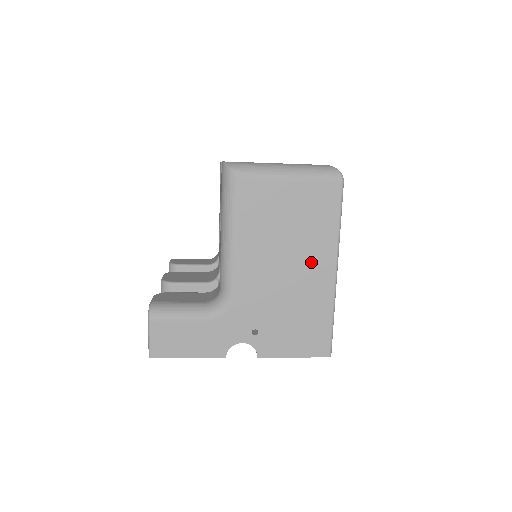
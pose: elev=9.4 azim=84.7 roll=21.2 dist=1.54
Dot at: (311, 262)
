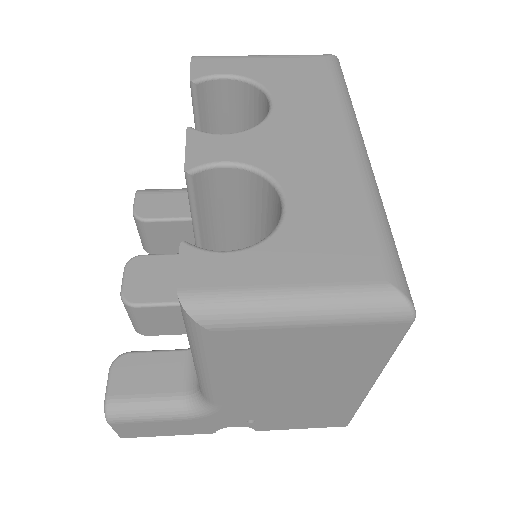
Dot at: (335, 383)
